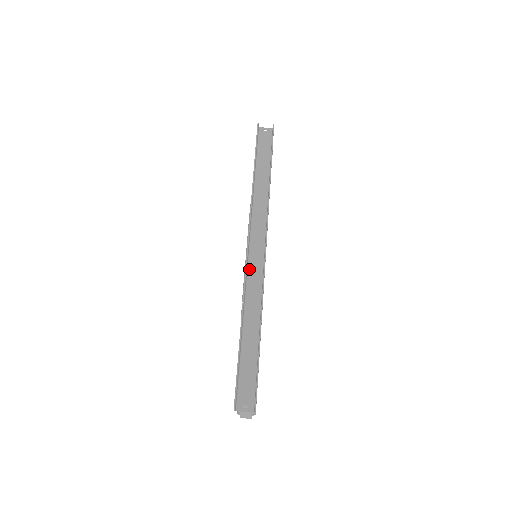
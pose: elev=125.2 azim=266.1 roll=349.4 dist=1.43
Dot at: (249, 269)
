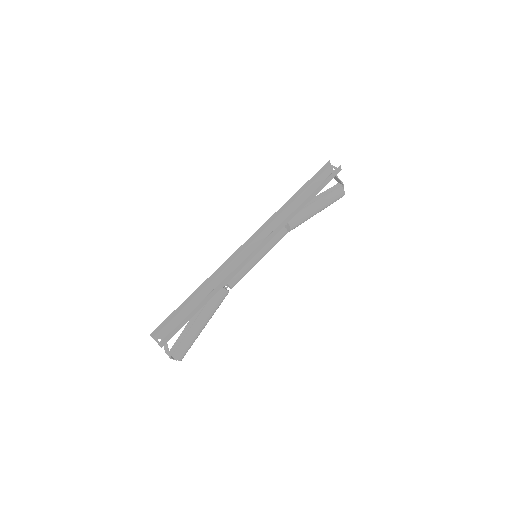
Dot at: (236, 259)
